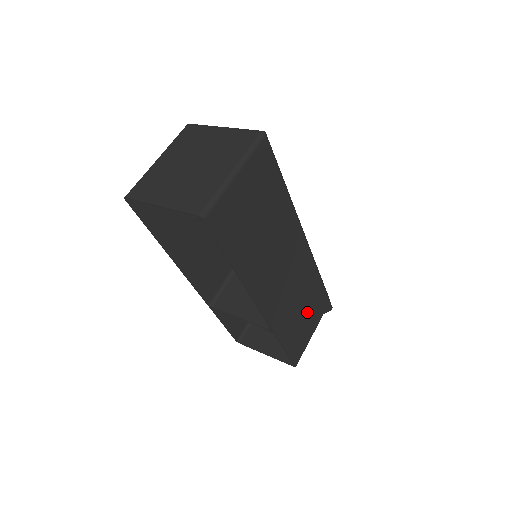
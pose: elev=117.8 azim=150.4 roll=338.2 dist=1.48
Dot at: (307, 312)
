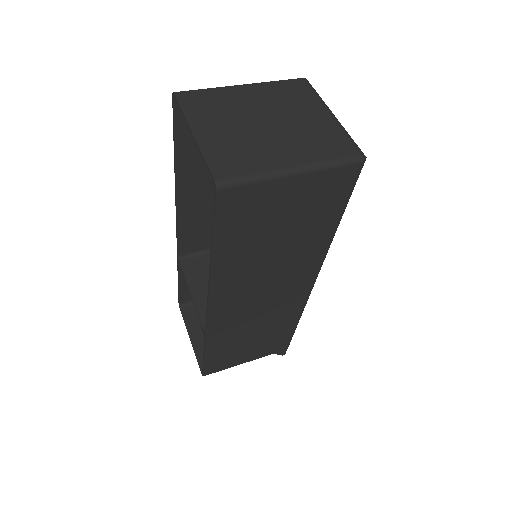
Dot at: (256, 343)
